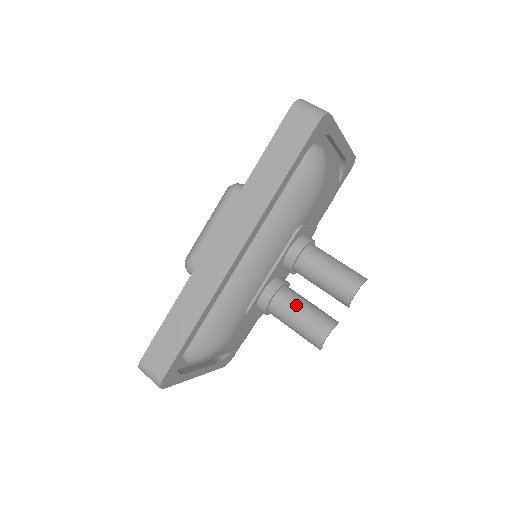
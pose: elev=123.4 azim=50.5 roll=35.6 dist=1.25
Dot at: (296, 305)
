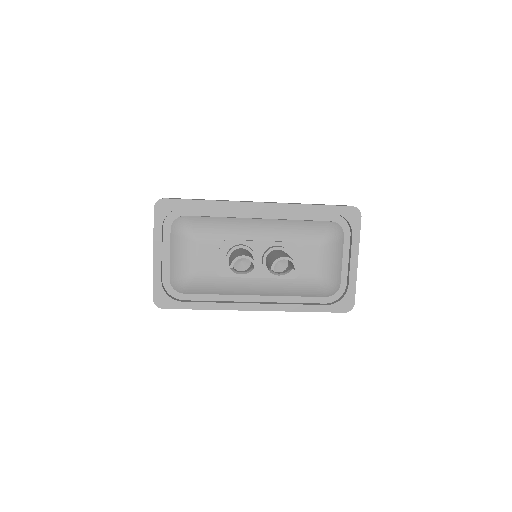
Dot at: (249, 253)
